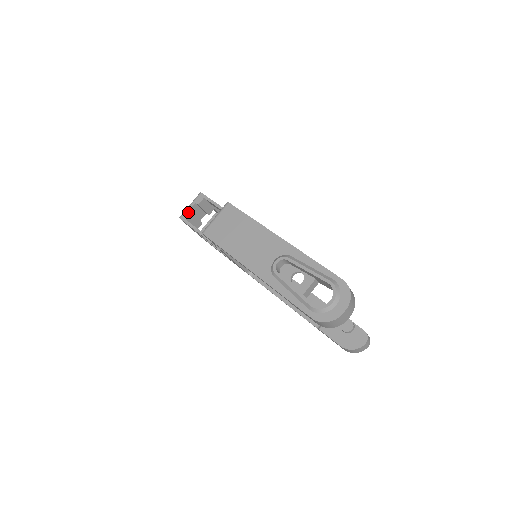
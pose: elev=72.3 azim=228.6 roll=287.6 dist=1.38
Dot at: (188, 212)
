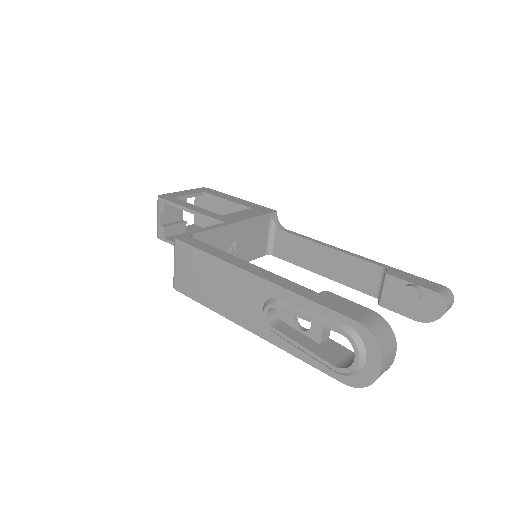
Dot at: (160, 228)
